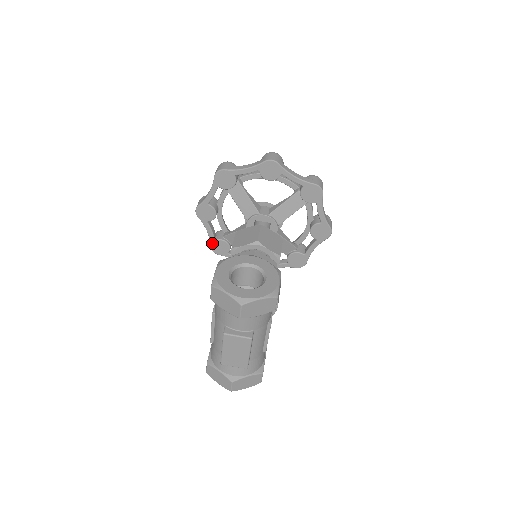
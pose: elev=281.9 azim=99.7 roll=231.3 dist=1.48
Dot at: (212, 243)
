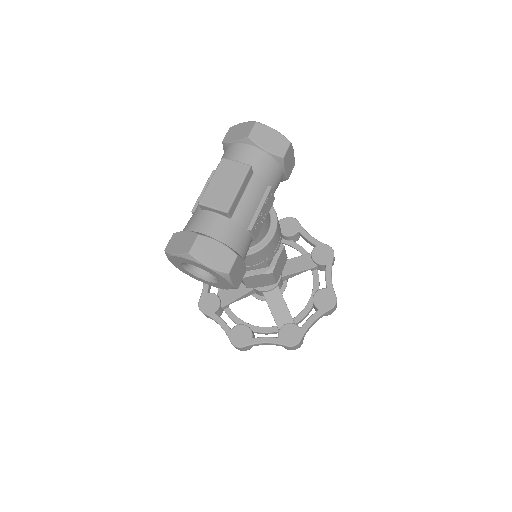
Dot at: (203, 296)
